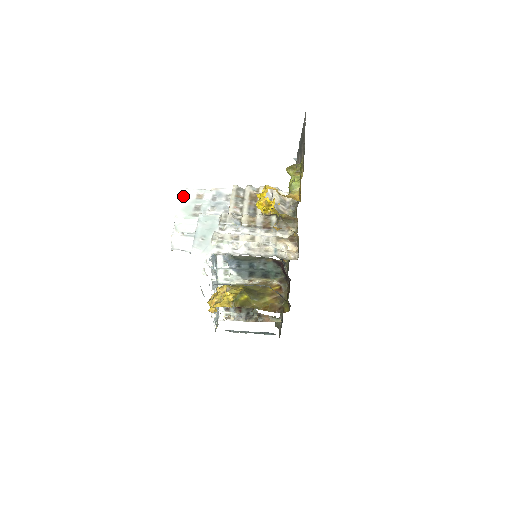
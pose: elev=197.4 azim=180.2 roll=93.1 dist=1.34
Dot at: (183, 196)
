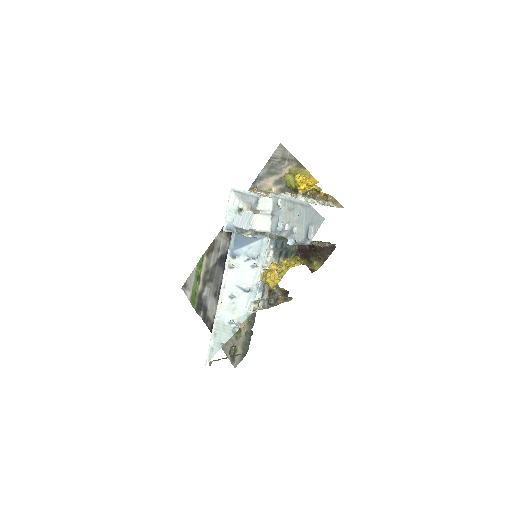
Dot at: (241, 190)
